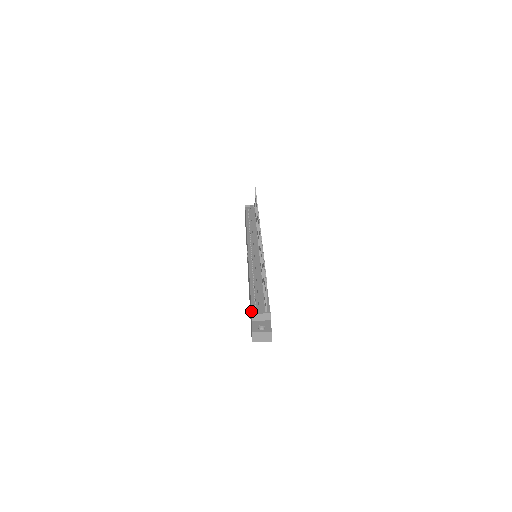
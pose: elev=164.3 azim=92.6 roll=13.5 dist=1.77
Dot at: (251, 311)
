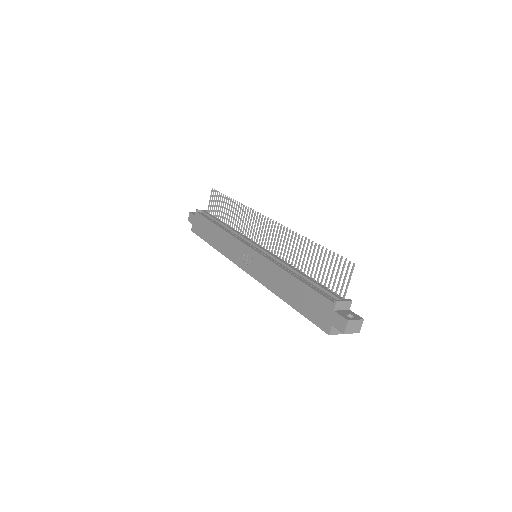
Dot at: (330, 300)
